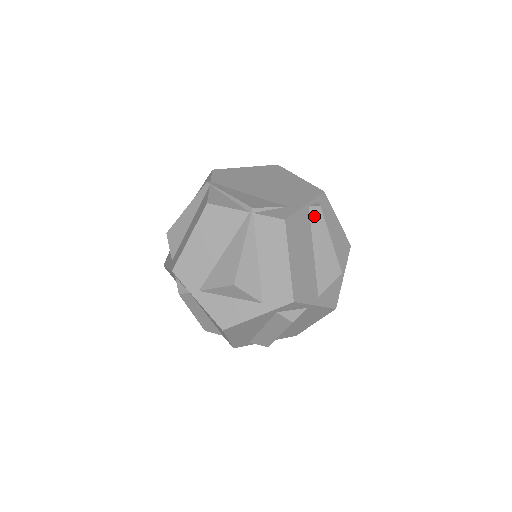
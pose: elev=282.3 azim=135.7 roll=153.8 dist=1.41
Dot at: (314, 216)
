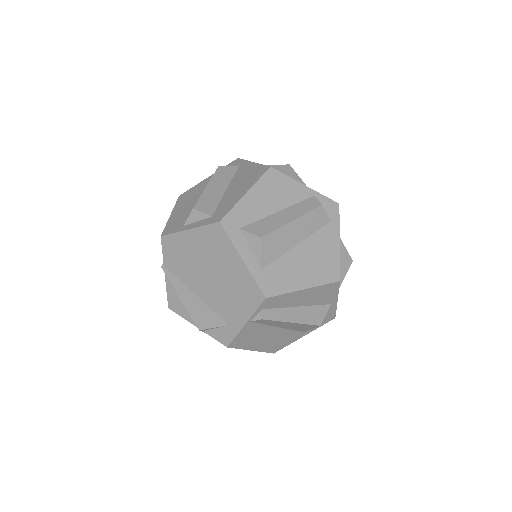
Dot at: (261, 322)
